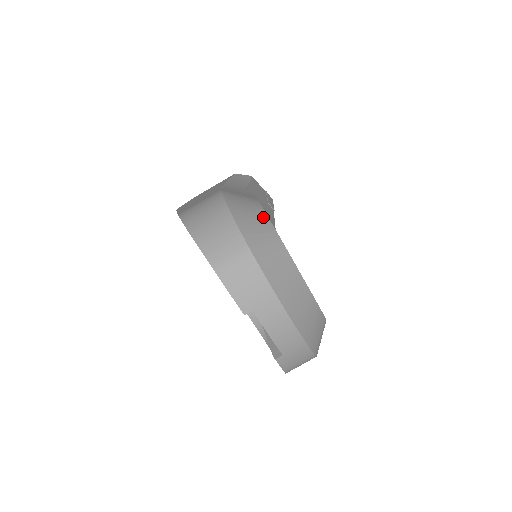
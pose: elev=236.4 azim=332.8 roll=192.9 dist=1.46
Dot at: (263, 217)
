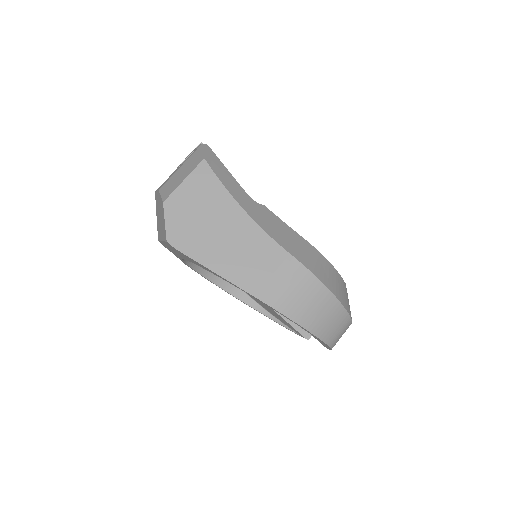
Dot at: (336, 274)
